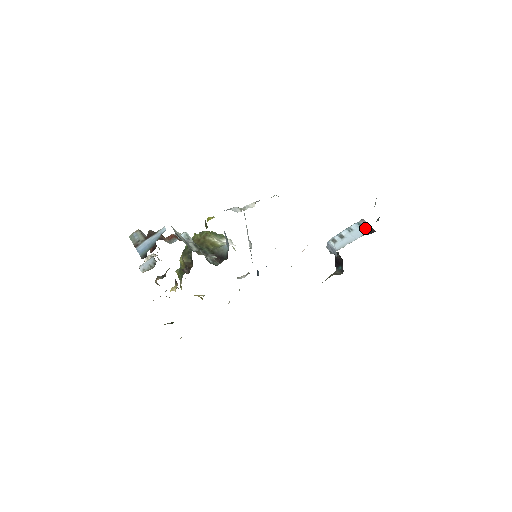
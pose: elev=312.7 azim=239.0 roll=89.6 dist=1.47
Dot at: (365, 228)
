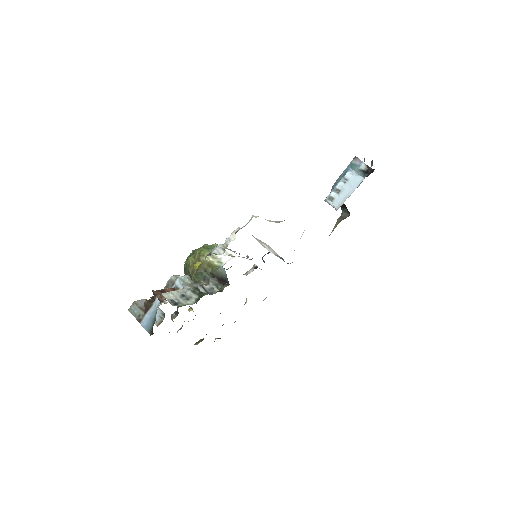
Dot at: (361, 168)
